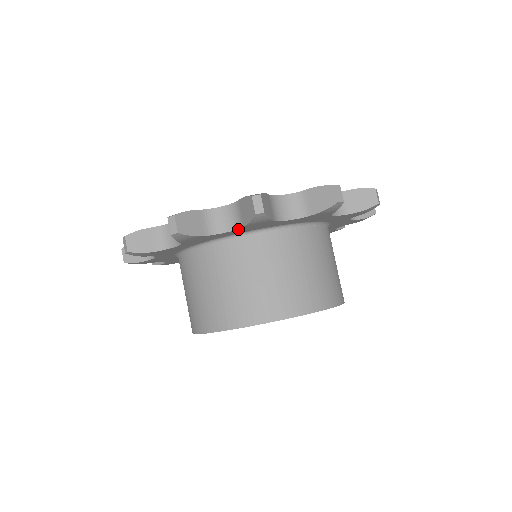
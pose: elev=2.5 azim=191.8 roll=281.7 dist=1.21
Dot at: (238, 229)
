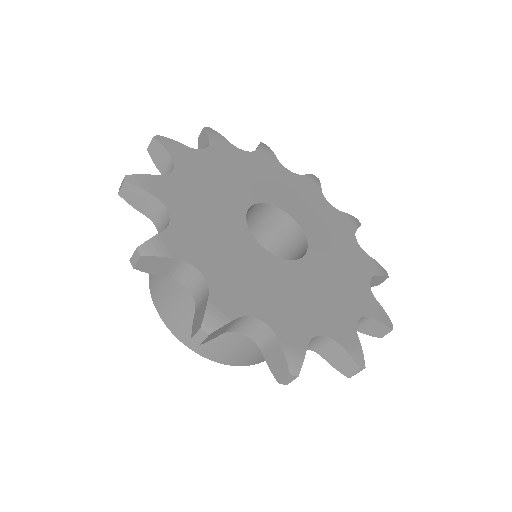
Dot at: (314, 350)
